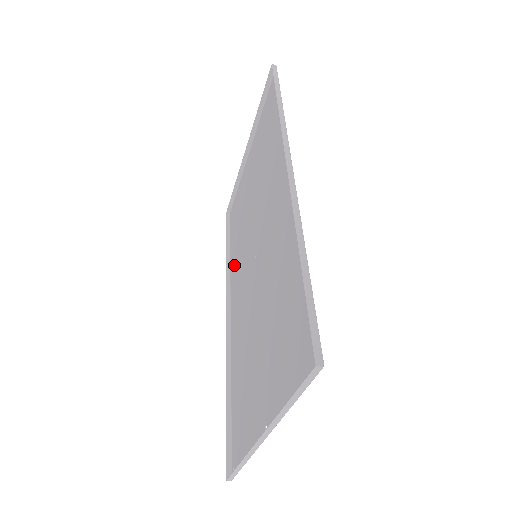
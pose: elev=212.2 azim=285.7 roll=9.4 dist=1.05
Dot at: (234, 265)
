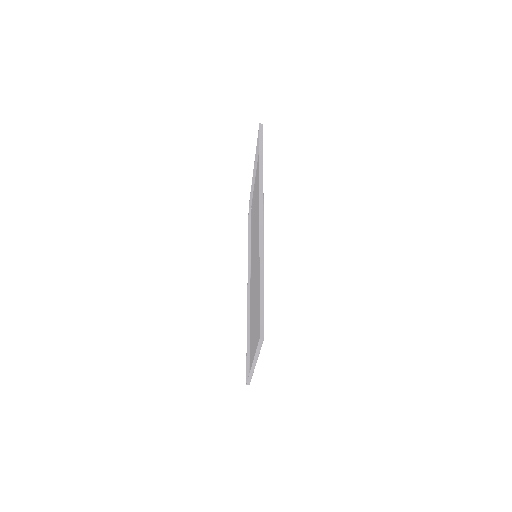
Dot at: (251, 251)
